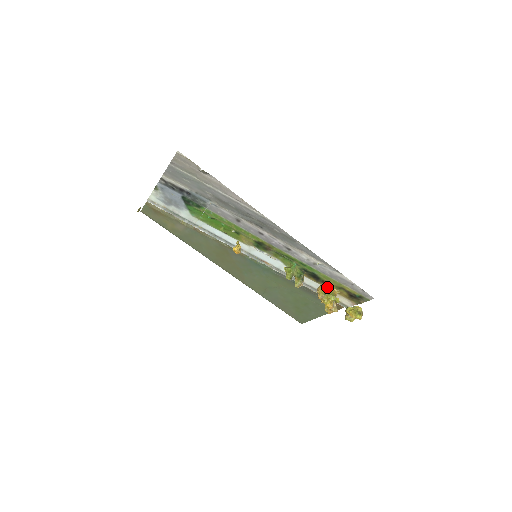
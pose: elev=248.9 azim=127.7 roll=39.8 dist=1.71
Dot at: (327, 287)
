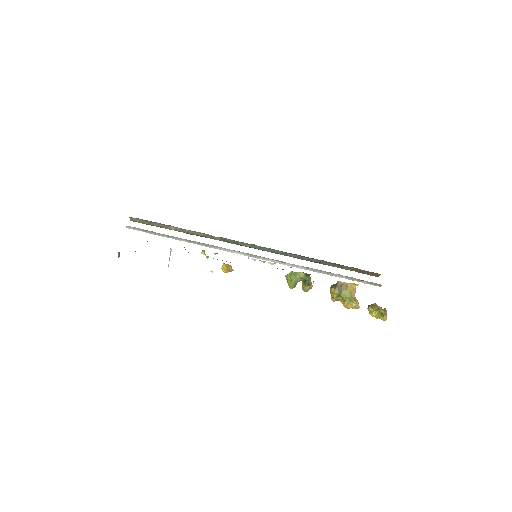
Dot at: (340, 287)
